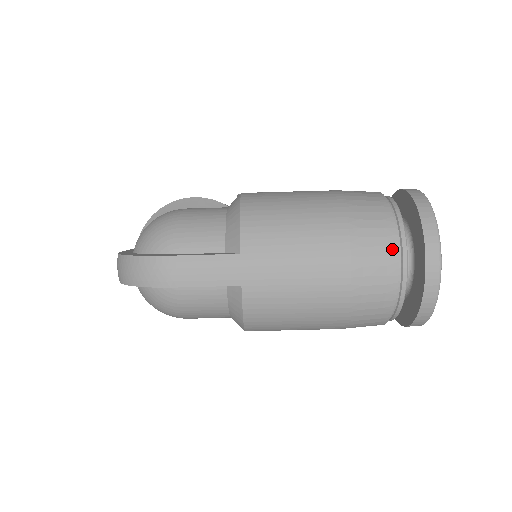
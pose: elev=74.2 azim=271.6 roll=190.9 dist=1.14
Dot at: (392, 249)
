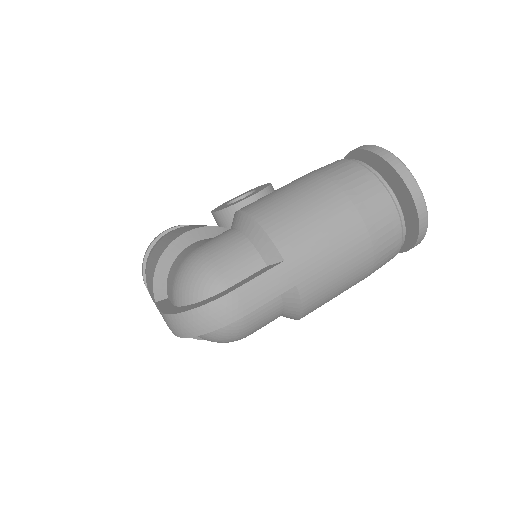
Dot at: (387, 200)
